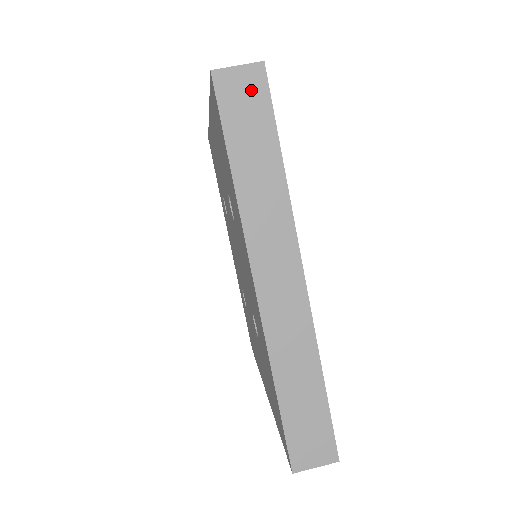
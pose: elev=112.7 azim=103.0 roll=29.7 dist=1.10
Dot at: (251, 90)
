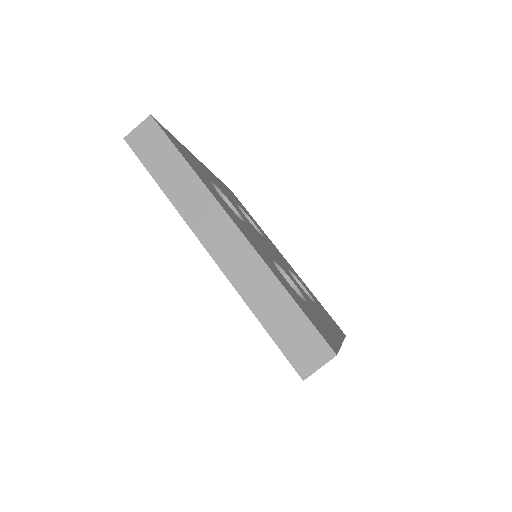
Dot at: occluded
